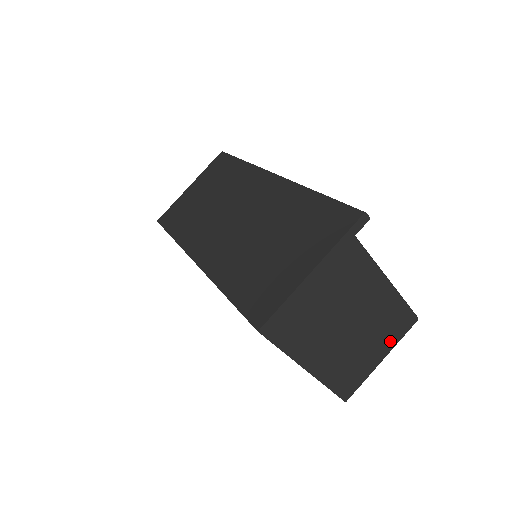
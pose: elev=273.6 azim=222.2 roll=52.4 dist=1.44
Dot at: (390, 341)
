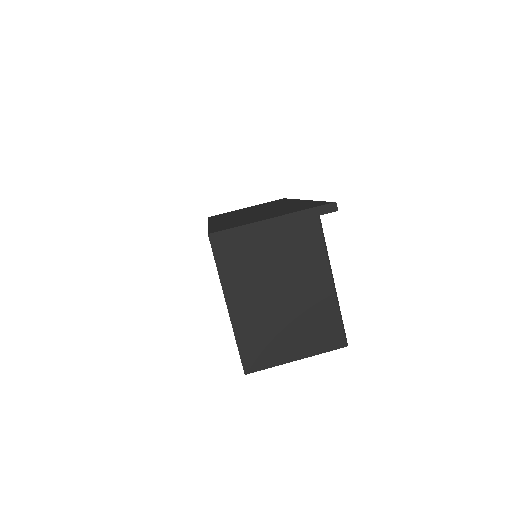
Dot at: (312, 346)
